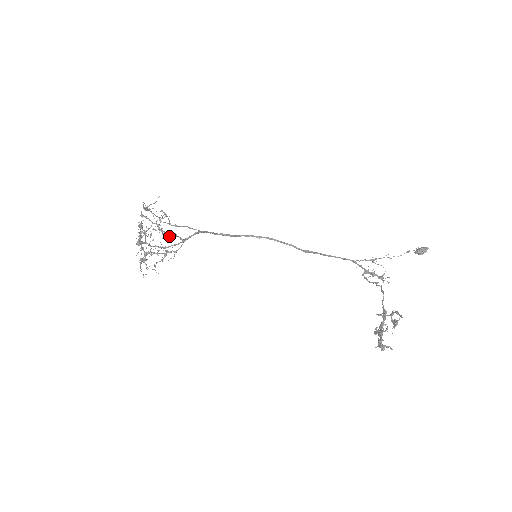
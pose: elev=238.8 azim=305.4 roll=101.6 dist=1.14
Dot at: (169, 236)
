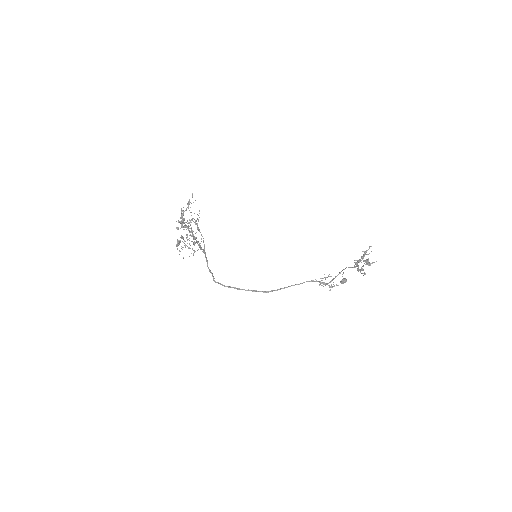
Dot at: occluded
